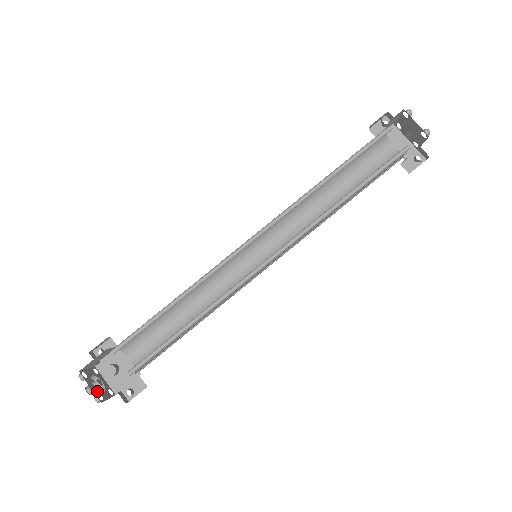
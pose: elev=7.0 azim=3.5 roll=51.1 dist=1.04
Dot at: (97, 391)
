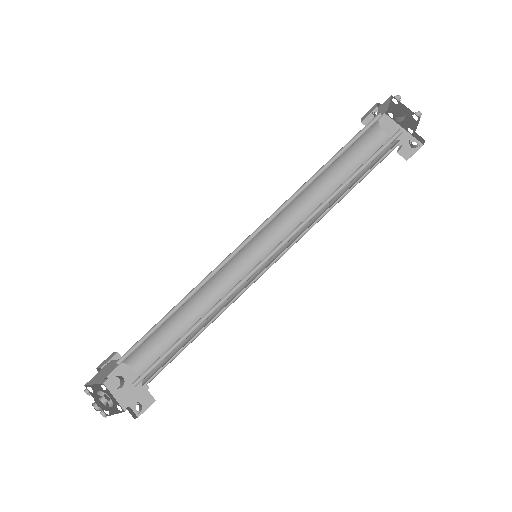
Dot at: (103, 405)
